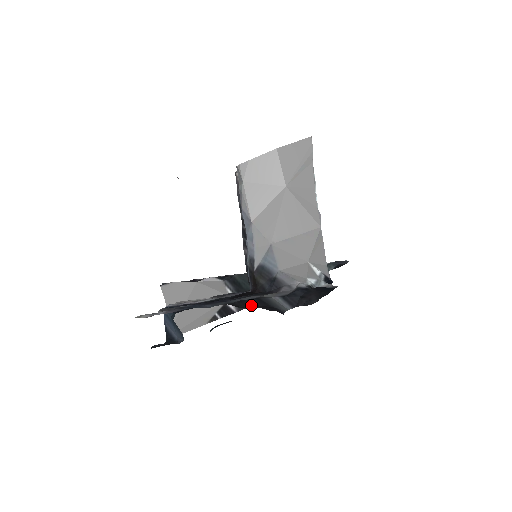
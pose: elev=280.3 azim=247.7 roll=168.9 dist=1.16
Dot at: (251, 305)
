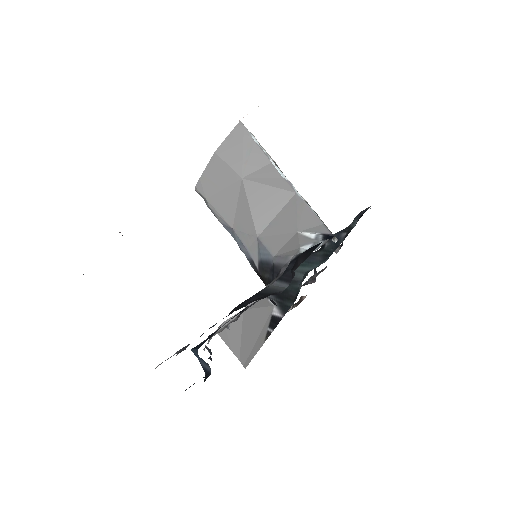
Dot at: (246, 303)
